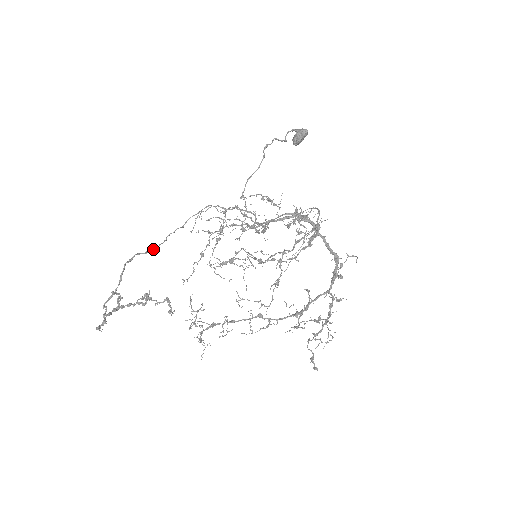
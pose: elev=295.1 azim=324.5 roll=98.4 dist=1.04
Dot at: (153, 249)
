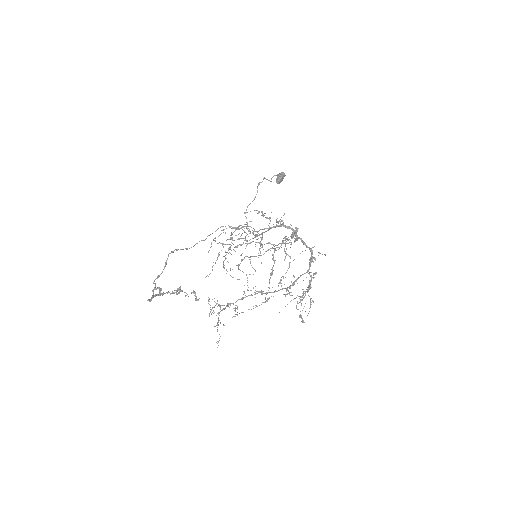
Dot at: (186, 249)
